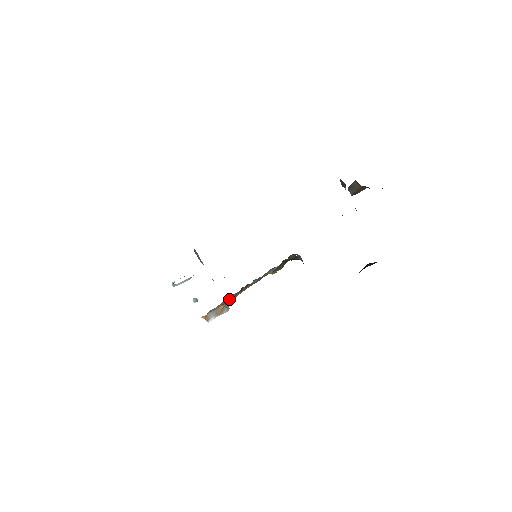
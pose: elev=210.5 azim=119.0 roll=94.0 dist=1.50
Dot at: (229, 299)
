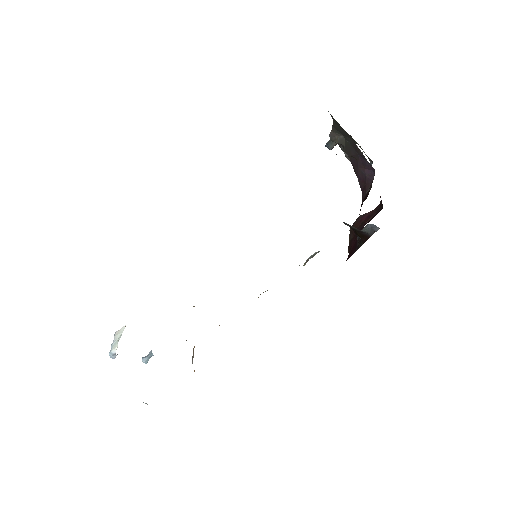
Dot at: occluded
